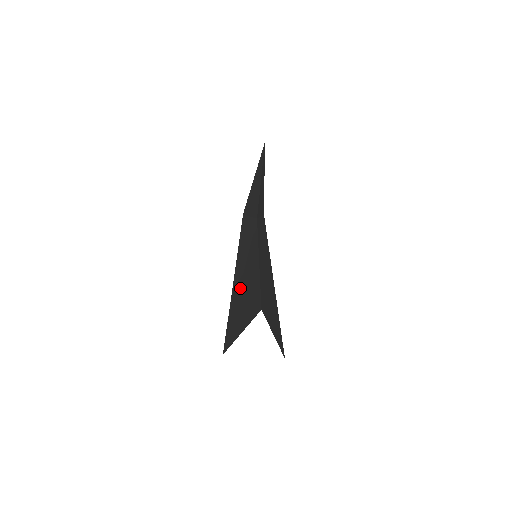
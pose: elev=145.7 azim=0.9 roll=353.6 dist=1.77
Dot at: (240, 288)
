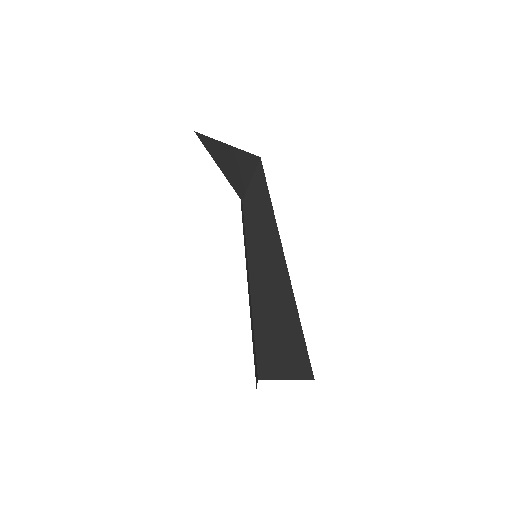
Dot at: (250, 310)
